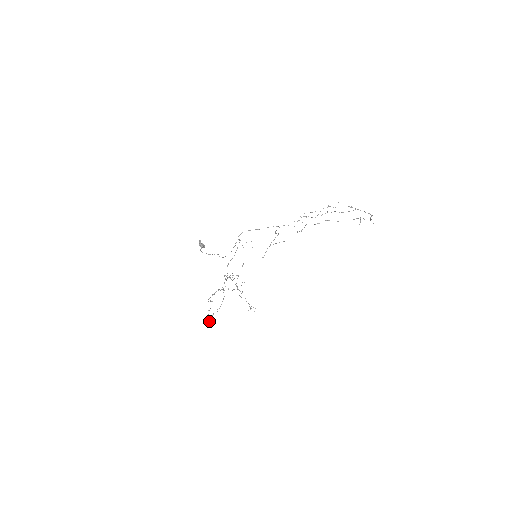
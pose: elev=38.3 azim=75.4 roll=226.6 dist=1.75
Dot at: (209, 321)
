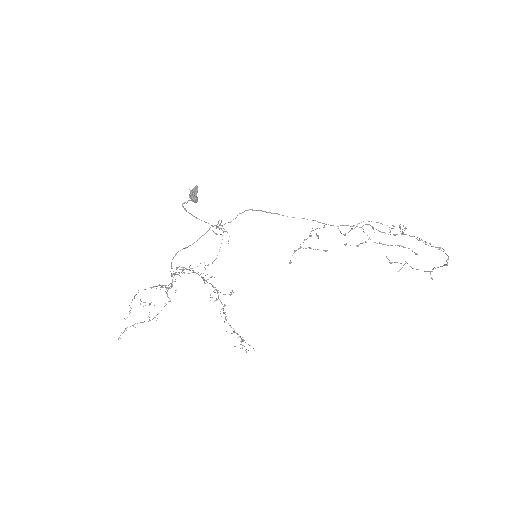
Dot at: occluded
